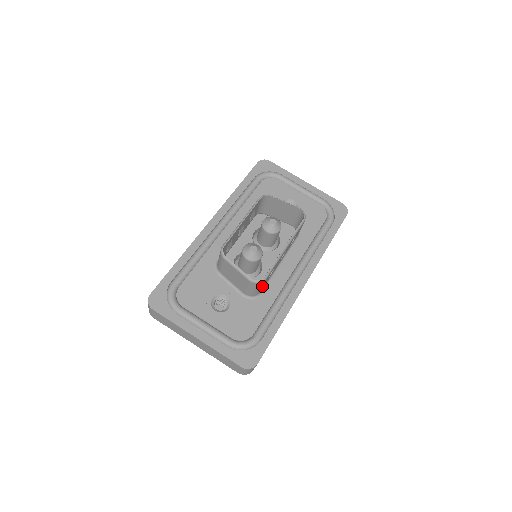
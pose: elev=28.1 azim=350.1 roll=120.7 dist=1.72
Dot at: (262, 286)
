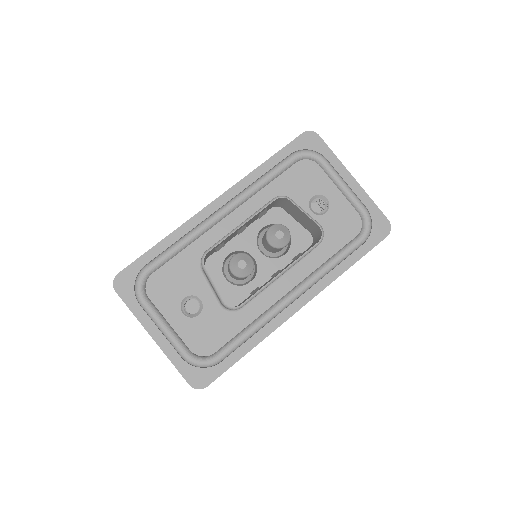
Dot at: occluded
